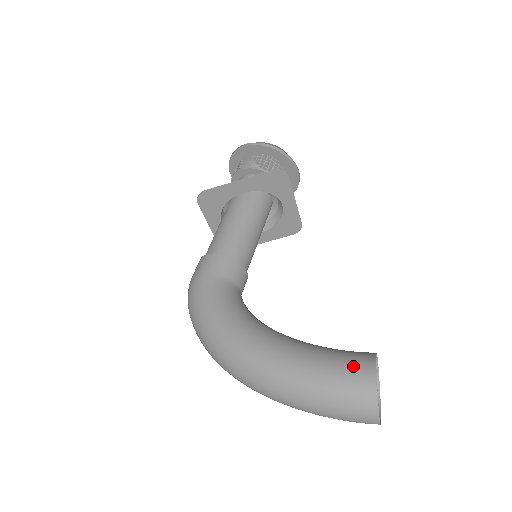
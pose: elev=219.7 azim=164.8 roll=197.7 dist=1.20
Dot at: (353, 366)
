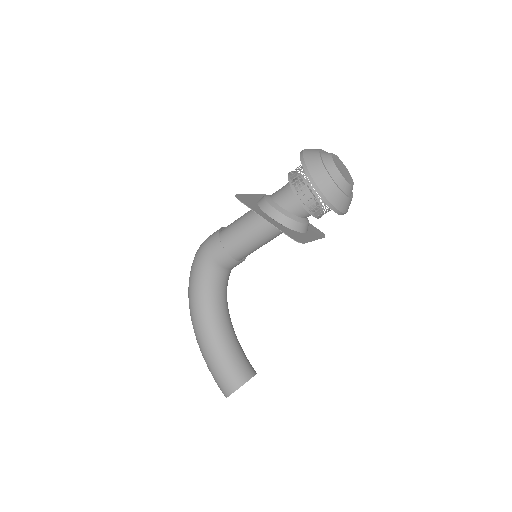
Dot at: (227, 381)
